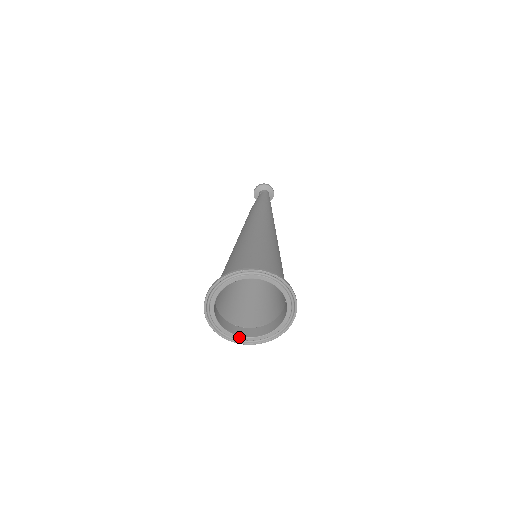
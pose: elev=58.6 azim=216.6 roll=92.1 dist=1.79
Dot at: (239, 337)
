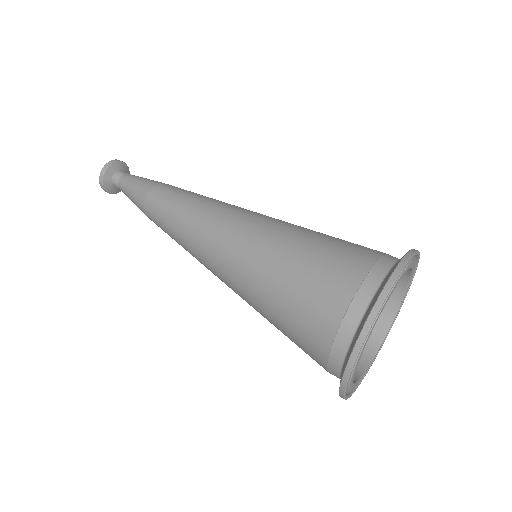
Dot at: (353, 376)
